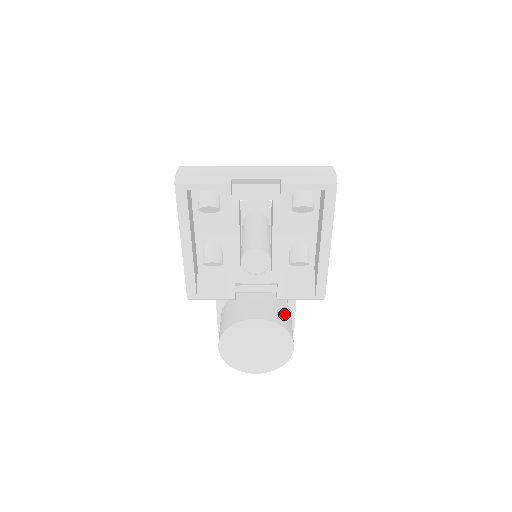
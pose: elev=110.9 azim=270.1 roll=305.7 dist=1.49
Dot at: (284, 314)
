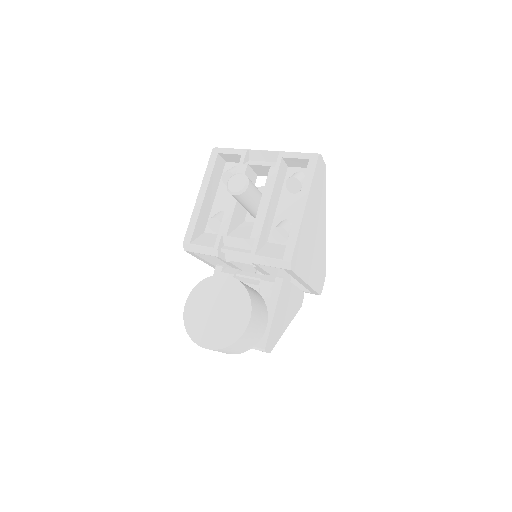
Dot at: (256, 297)
